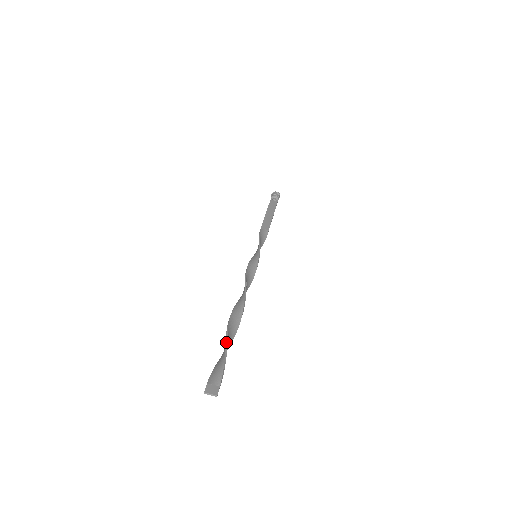
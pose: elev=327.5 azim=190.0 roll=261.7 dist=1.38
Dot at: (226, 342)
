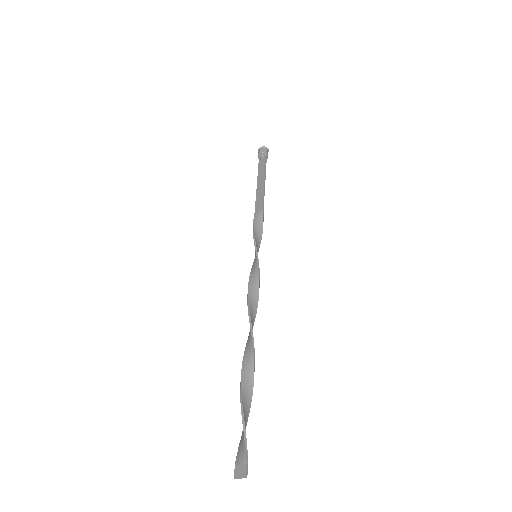
Dot at: (241, 402)
